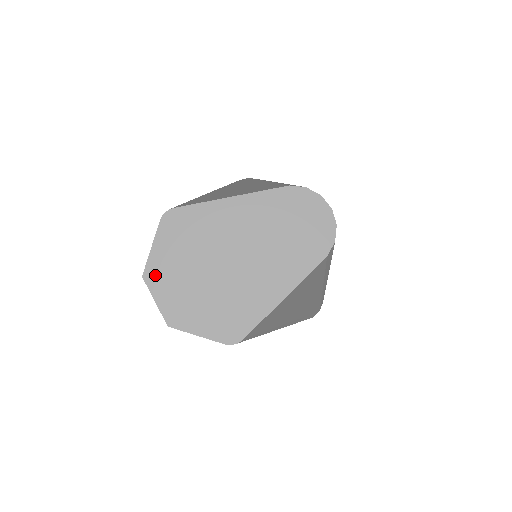
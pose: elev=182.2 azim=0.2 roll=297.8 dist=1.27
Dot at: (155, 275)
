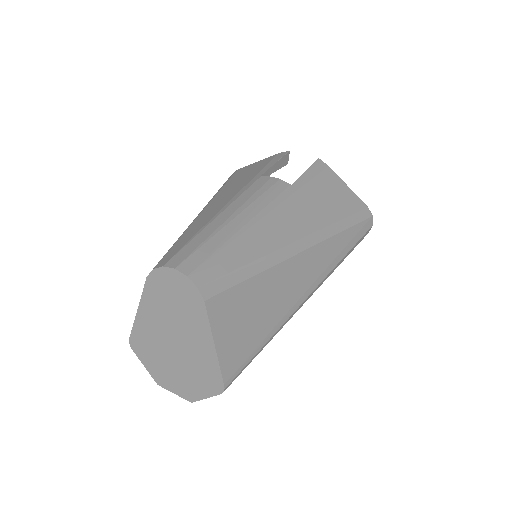
Dot at: (160, 380)
